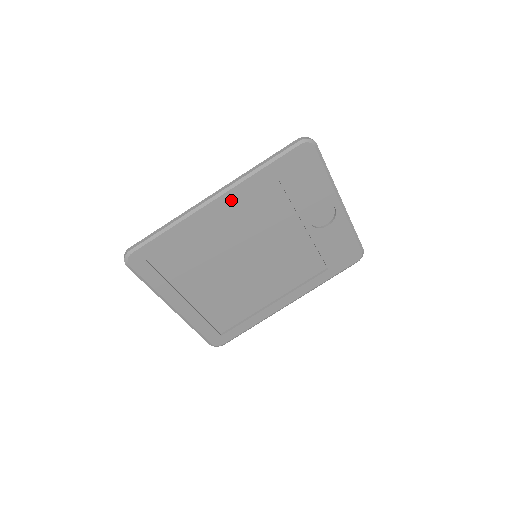
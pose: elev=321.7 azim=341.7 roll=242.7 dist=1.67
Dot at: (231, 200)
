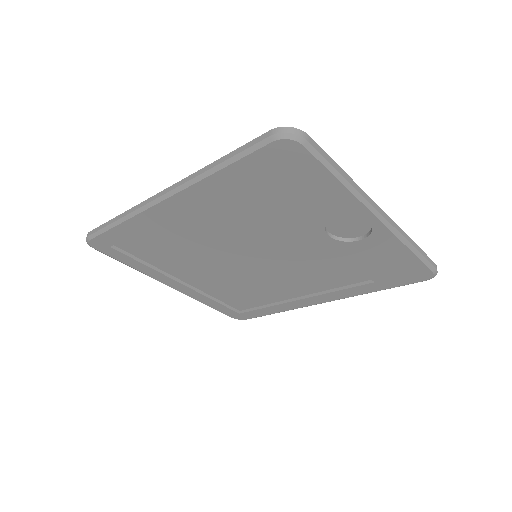
Dot at: (187, 202)
